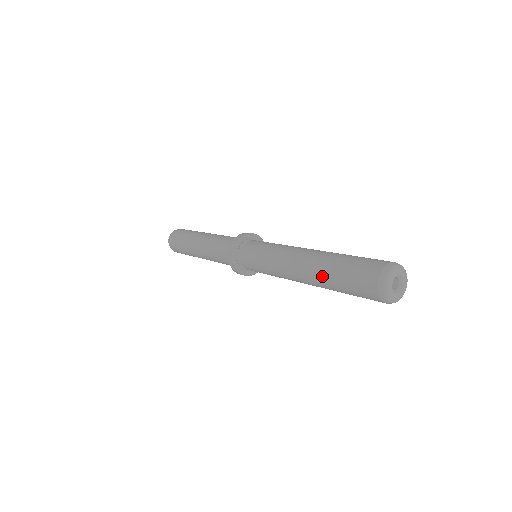
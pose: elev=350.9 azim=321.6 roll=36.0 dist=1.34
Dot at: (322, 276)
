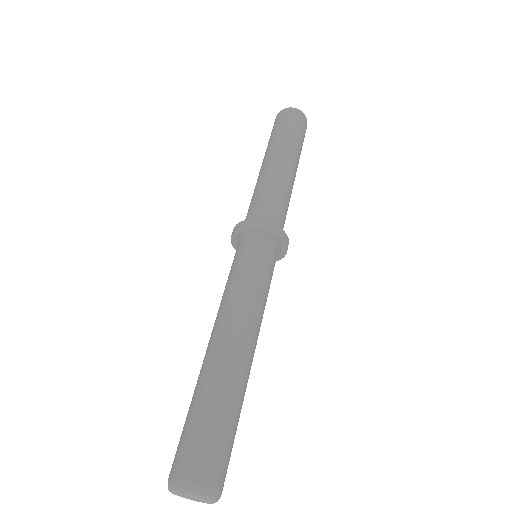
Dot at: (201, 382)
